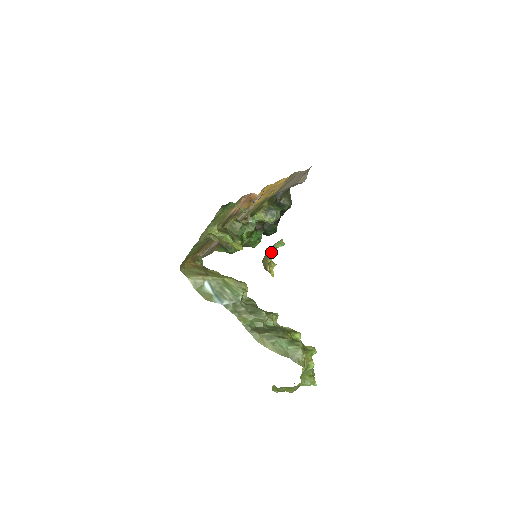
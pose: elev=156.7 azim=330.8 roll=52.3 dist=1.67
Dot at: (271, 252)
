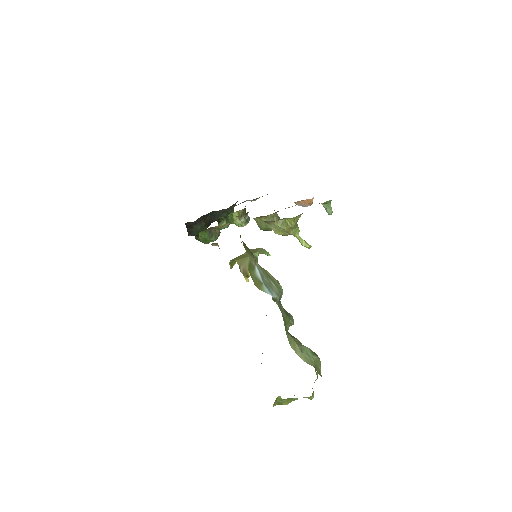
Dot at: (257, 257)
